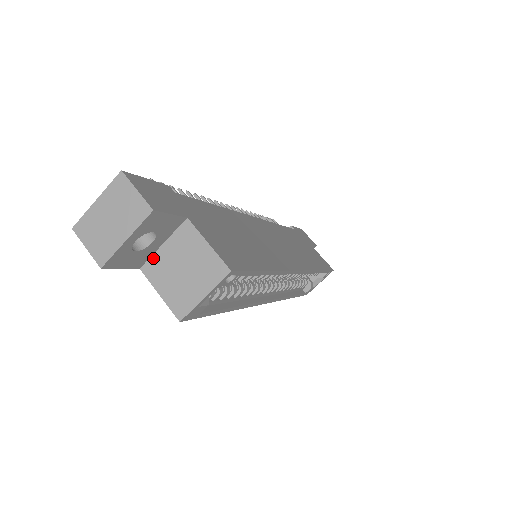
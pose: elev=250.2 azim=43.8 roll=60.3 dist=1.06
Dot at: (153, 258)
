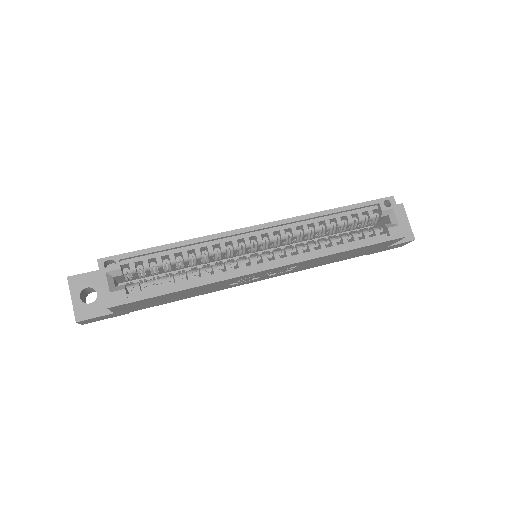
Dot at: occluded
